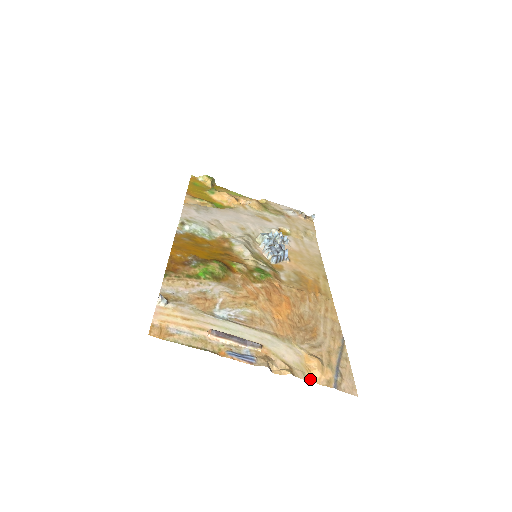
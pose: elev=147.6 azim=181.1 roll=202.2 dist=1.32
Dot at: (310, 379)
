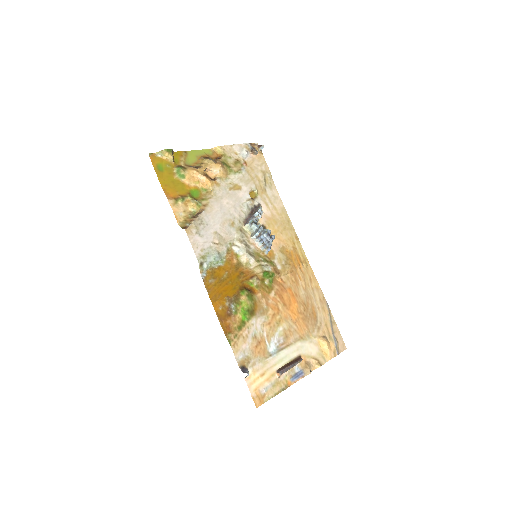
Dot at: (327, 359)
